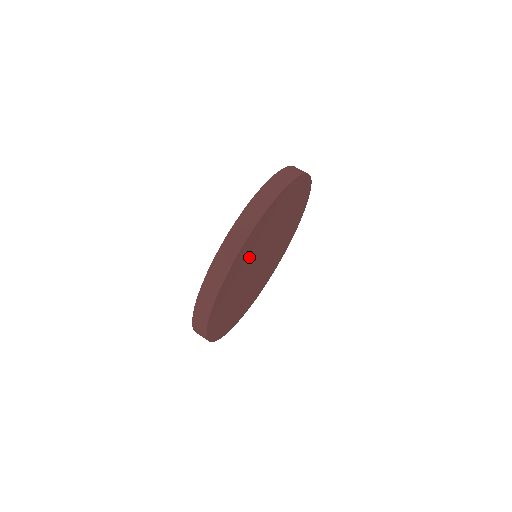
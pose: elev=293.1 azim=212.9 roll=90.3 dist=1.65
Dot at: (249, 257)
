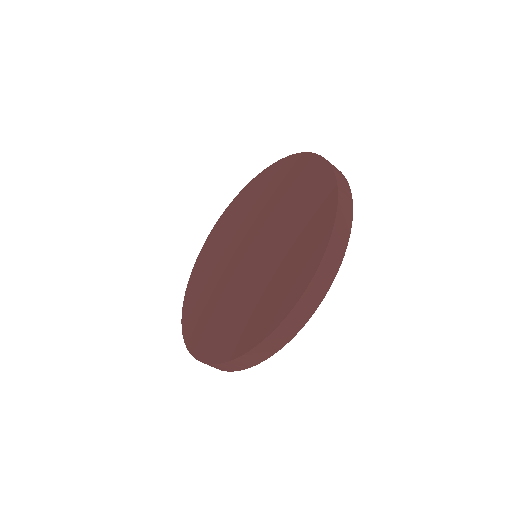
Dot at: occluded
